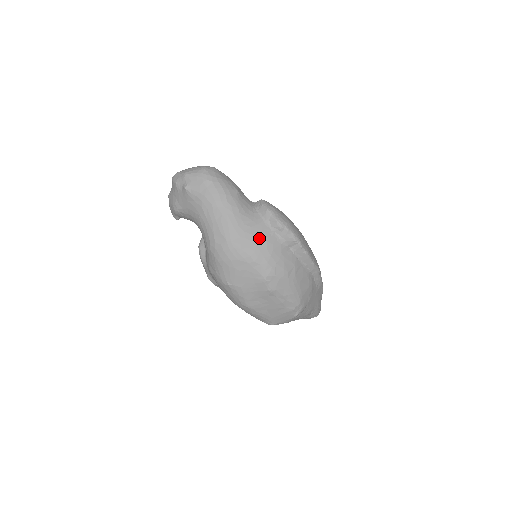
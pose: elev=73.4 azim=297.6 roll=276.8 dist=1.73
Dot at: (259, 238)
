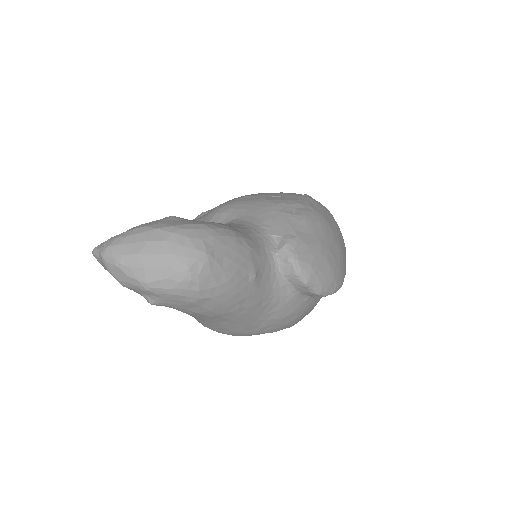
Dot at: (287, 316)
